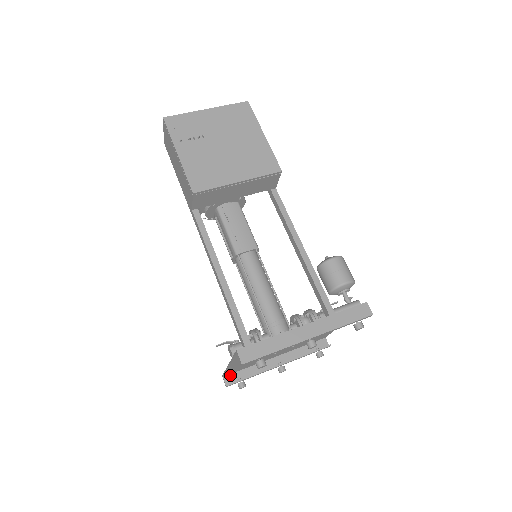
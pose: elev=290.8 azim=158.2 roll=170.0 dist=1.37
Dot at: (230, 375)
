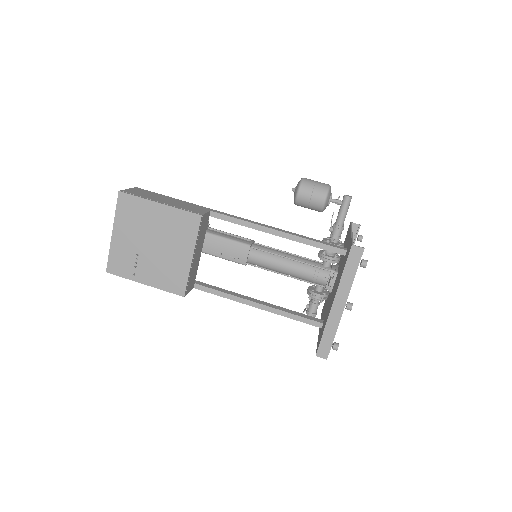
Dot at: occluded
